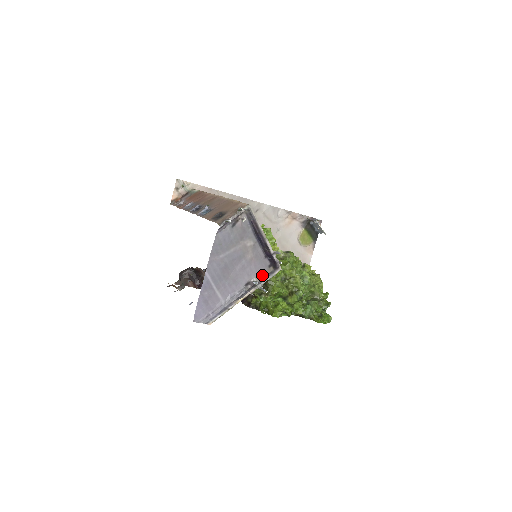
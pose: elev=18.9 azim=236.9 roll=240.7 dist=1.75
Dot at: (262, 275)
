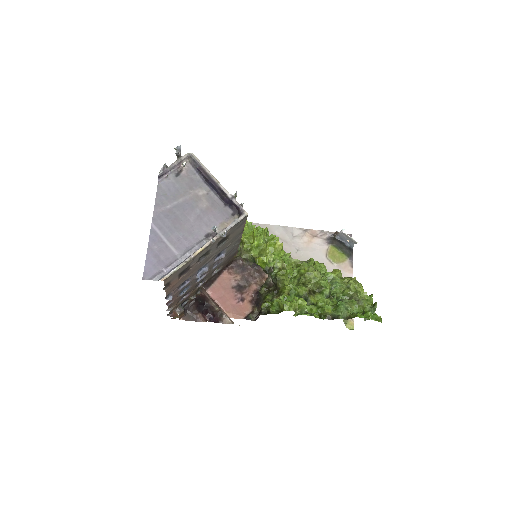
Dot at: (225, 225)
